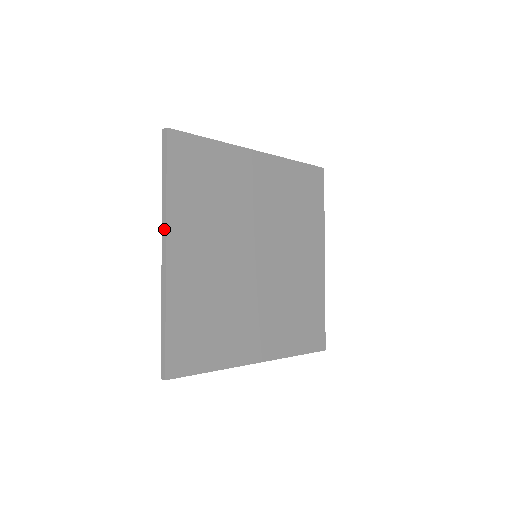
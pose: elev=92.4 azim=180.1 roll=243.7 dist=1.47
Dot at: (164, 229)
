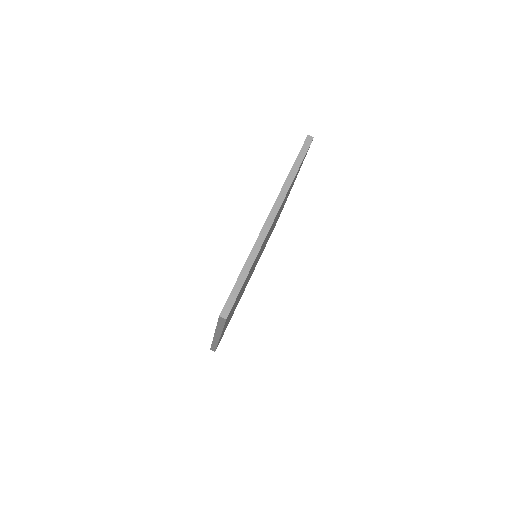
Dot at: (279, 202)
